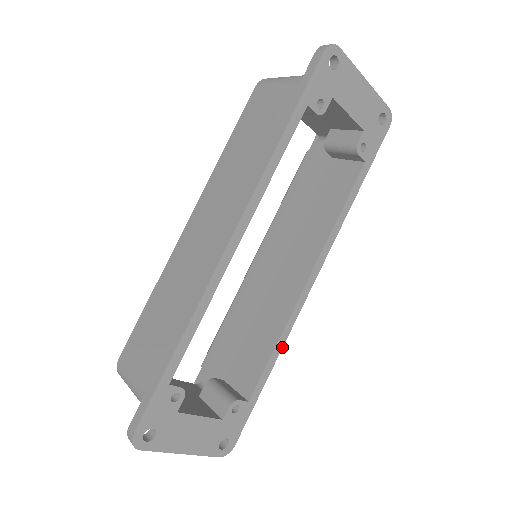
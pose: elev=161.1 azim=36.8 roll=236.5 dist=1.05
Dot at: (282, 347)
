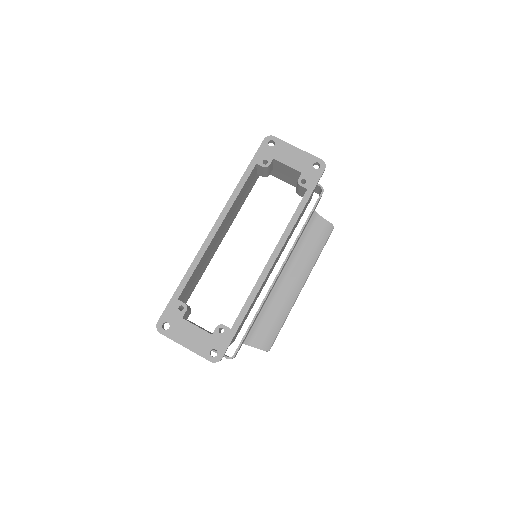
Dot at: (255, 297)
